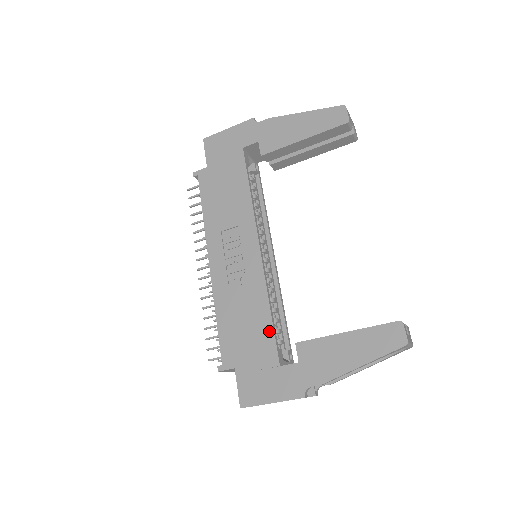
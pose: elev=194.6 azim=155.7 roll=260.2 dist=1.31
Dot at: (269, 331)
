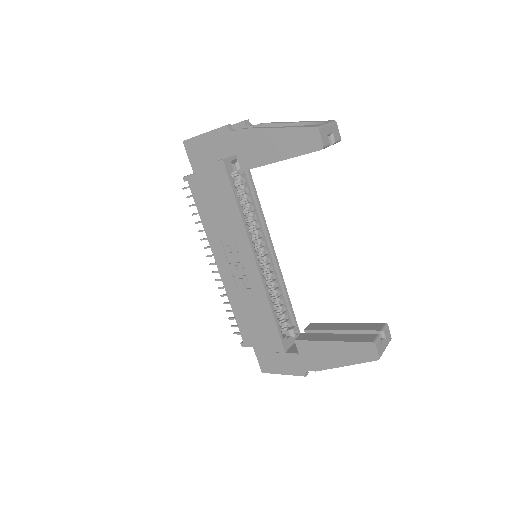
Dot at: (274, 328)
